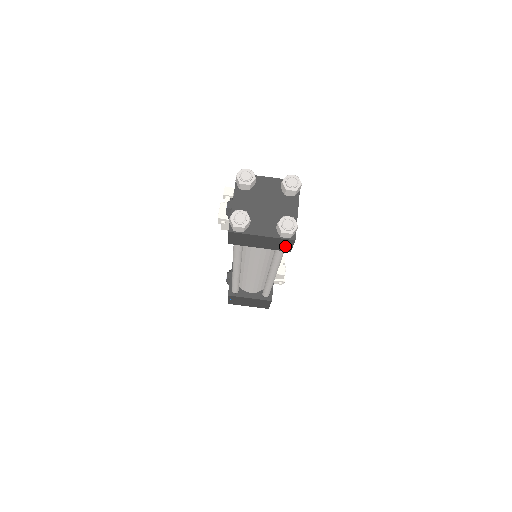
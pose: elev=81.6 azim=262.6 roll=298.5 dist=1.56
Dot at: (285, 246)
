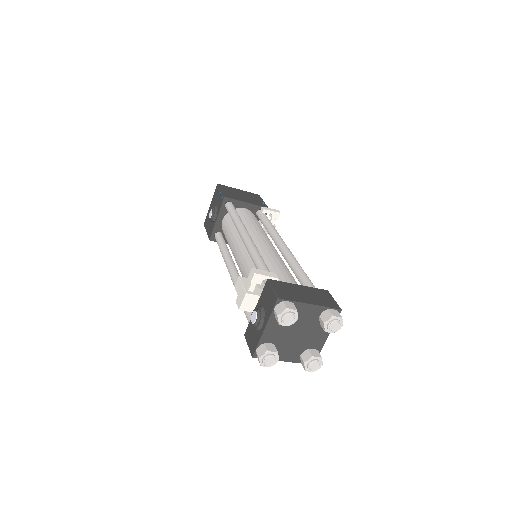
Dot at: occluded
